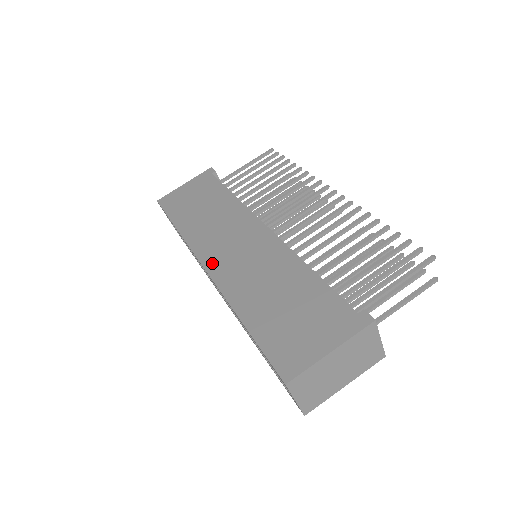
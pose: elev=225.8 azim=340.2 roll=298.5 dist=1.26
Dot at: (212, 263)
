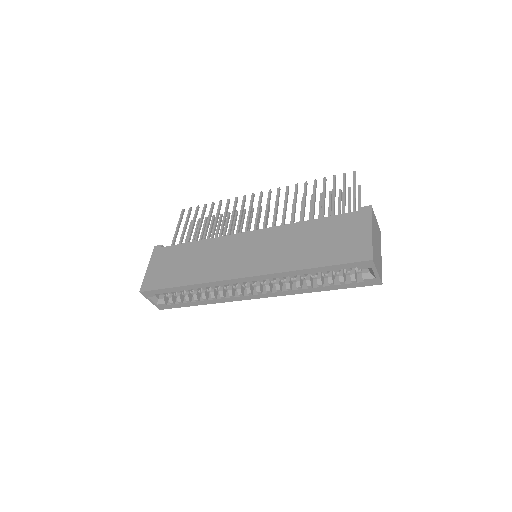
Dot at: (245, 271)
